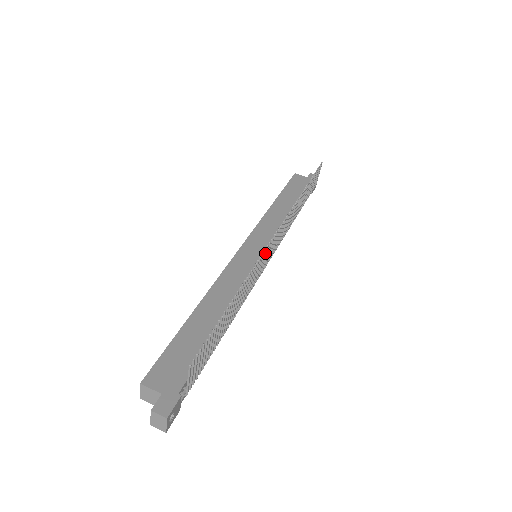
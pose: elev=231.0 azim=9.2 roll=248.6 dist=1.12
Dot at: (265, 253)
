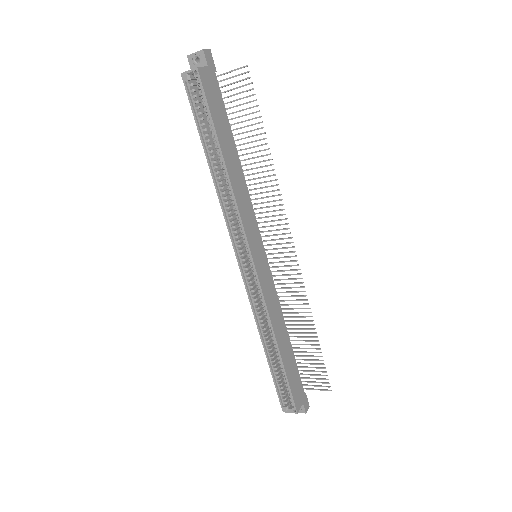
Dot at: occluded
